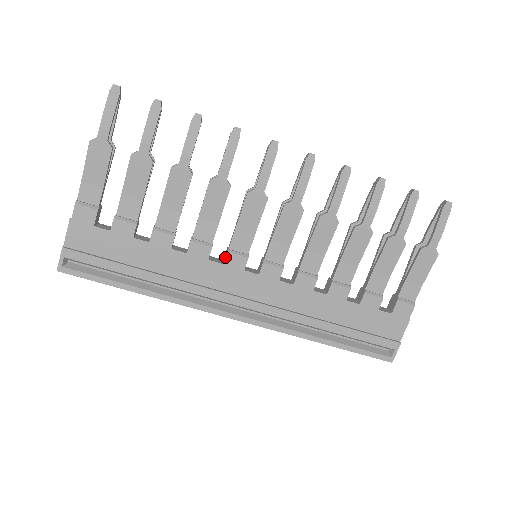
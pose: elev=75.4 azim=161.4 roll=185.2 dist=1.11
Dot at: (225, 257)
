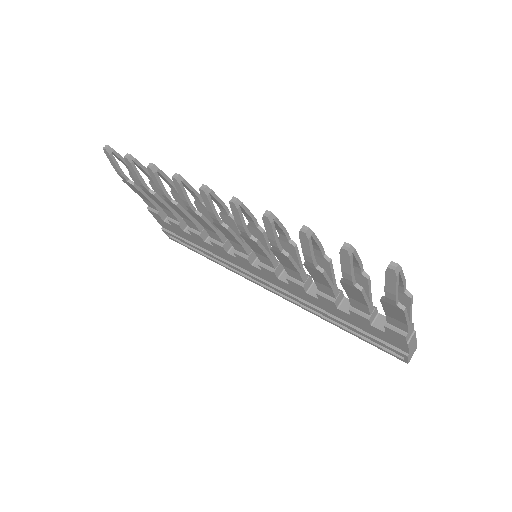
Dot at: occluded
